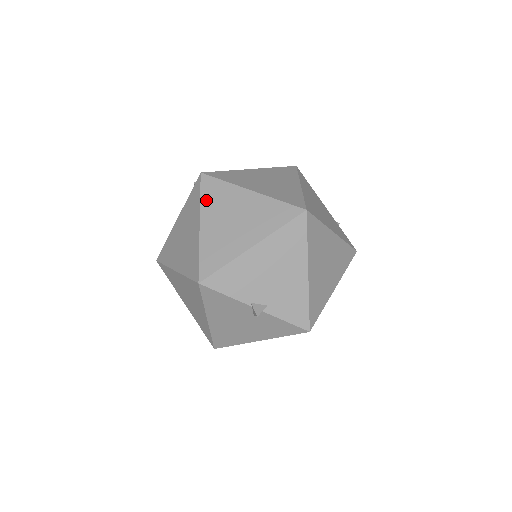
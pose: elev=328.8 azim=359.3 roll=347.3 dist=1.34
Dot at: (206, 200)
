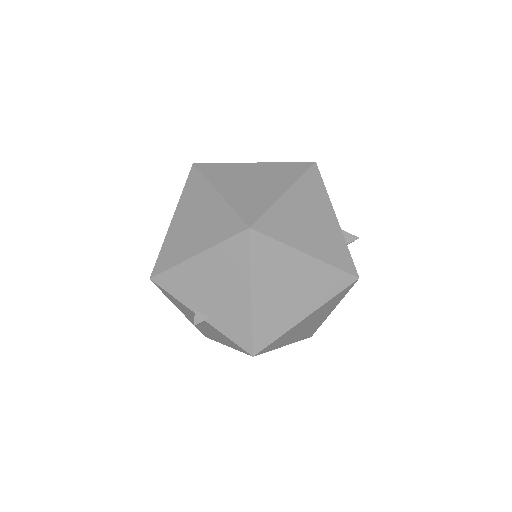
Dot at: (185, 195)
